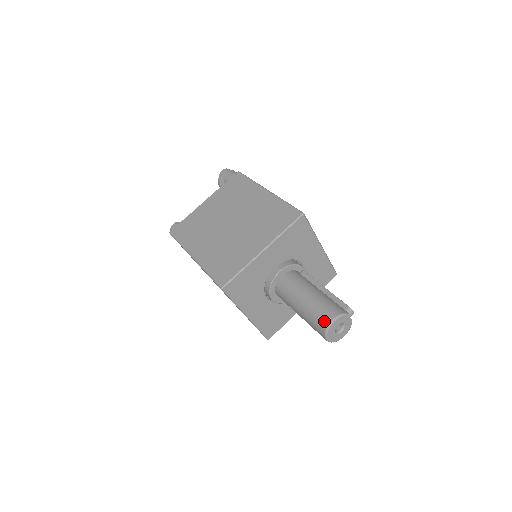
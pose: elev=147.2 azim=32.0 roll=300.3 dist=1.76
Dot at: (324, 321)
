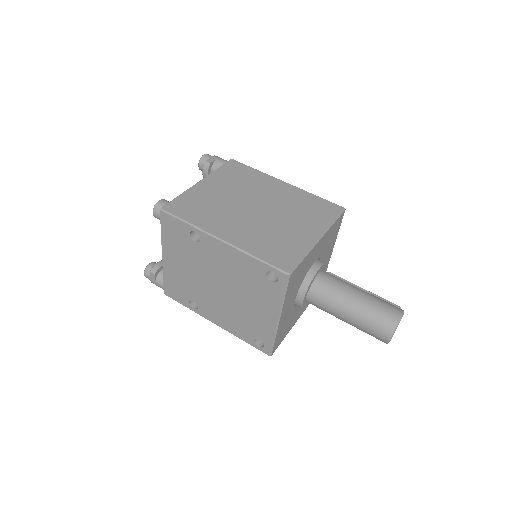
Dot at: (392, 317)
